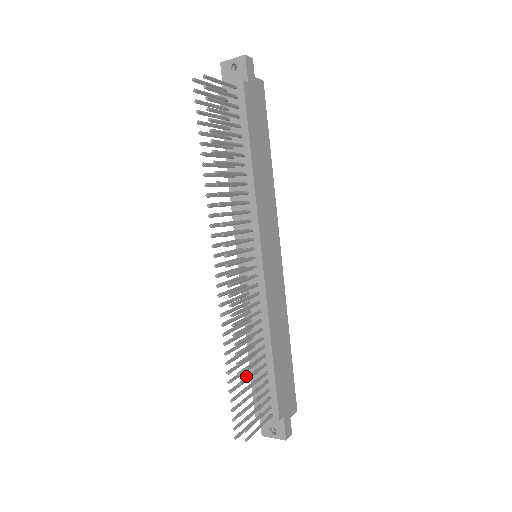
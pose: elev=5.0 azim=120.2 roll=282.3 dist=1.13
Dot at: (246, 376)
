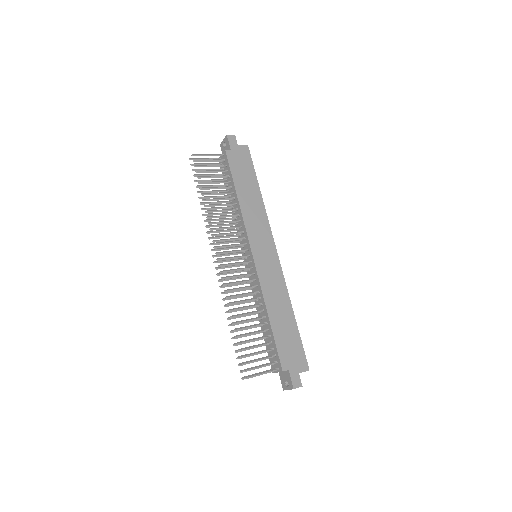
Dot at: occluded
